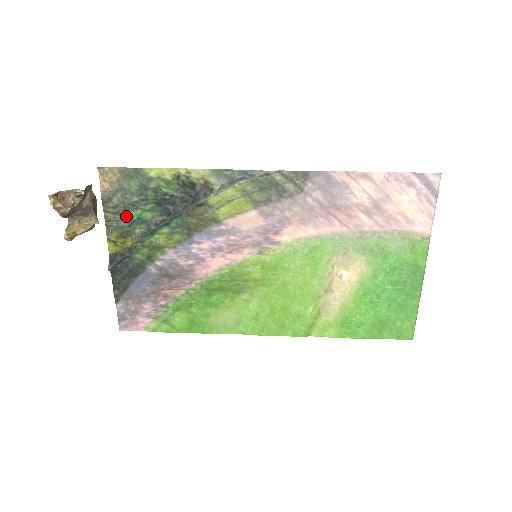
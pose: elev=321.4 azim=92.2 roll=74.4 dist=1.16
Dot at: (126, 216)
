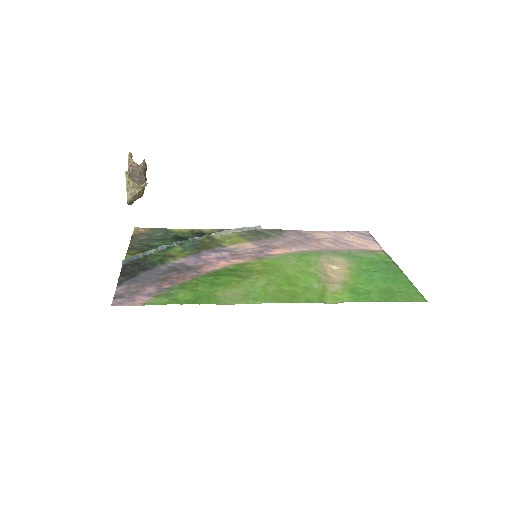
Dot at: (148, 245)
